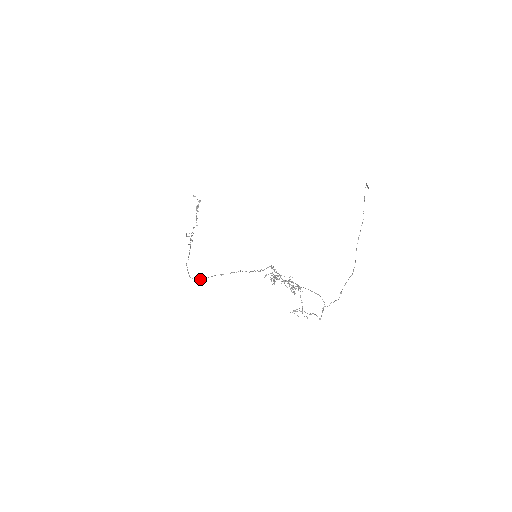
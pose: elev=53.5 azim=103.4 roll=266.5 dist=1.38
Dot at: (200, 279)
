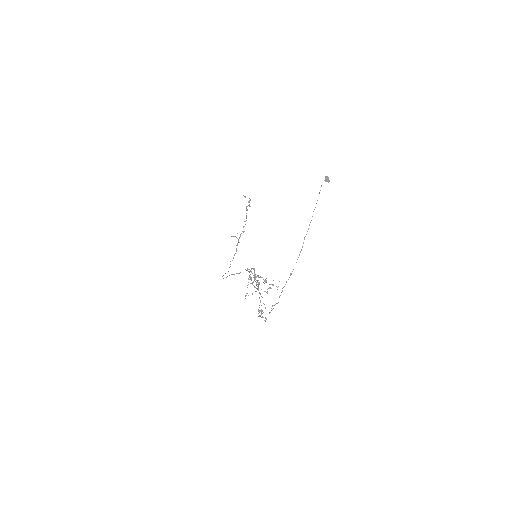
Dot at: occluded
